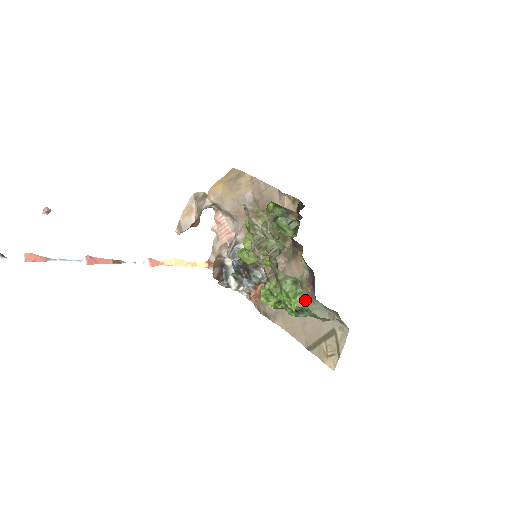
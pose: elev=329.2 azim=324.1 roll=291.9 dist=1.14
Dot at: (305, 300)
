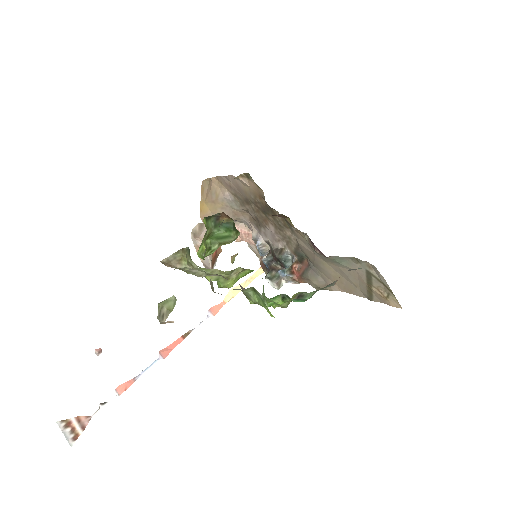
Dot at: (327, 259)
